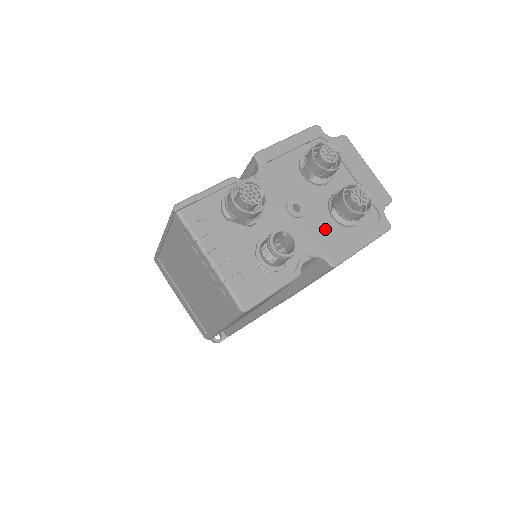
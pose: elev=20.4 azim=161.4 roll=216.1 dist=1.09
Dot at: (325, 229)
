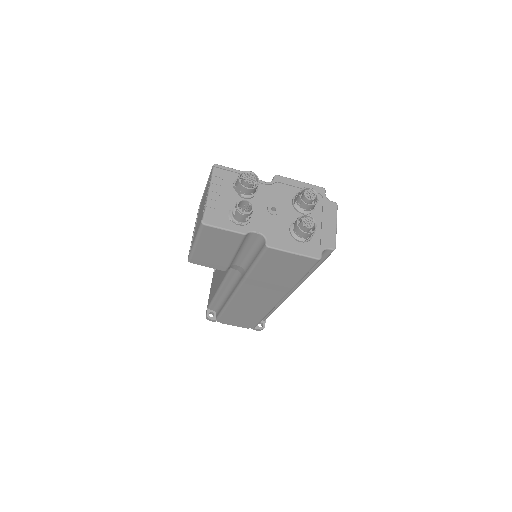
Dot at: (280, 229)
